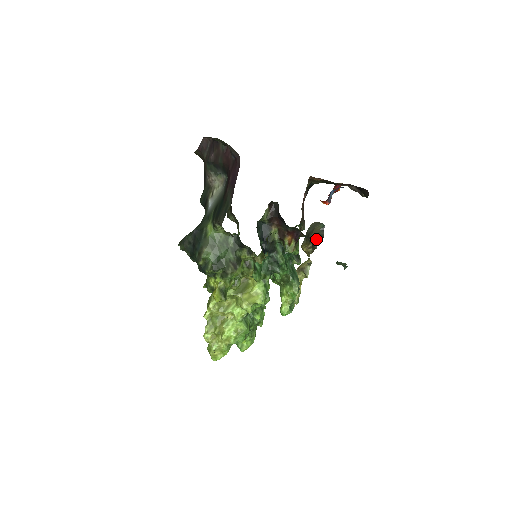
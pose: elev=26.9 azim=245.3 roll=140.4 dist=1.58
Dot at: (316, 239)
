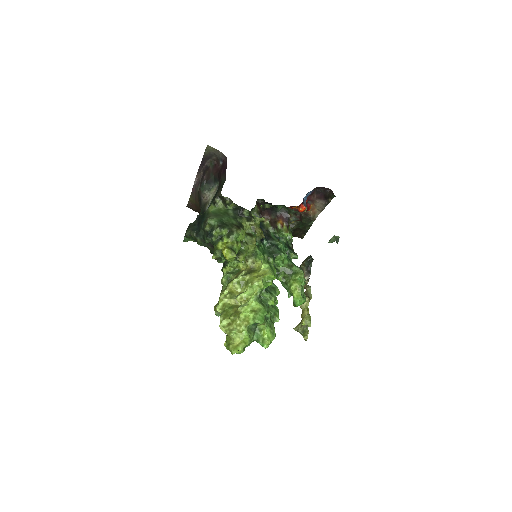
Dot at: (307, 260)
